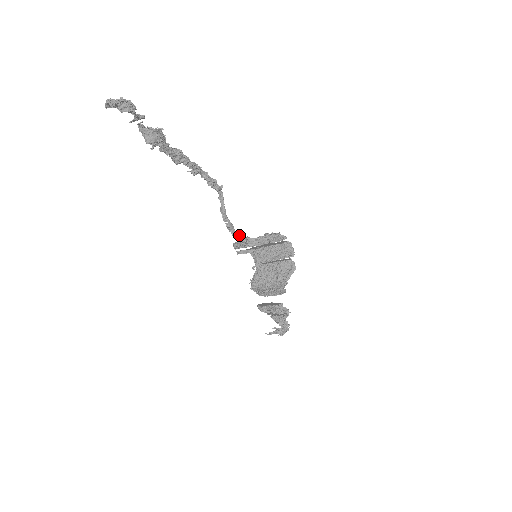
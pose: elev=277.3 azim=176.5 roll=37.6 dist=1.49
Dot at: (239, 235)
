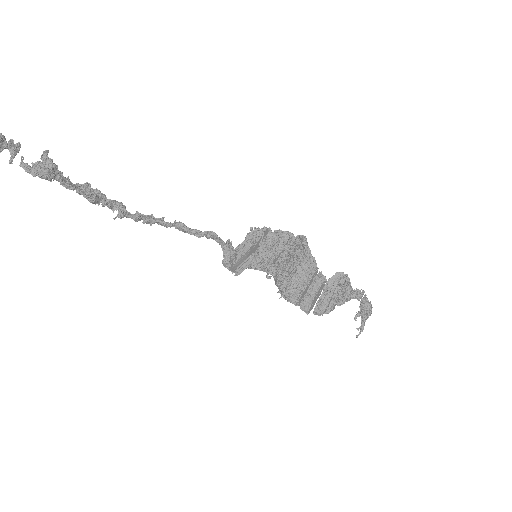
Dot at: (214, 232)
